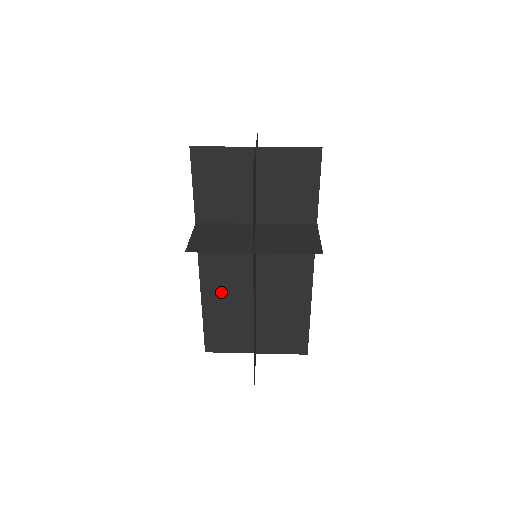
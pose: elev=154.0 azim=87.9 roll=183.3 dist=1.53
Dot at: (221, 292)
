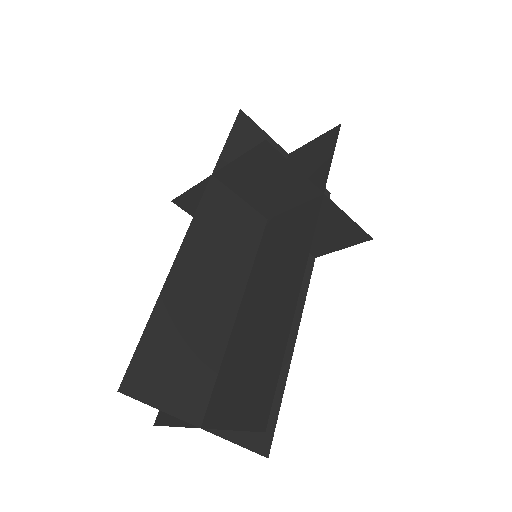
Dot at: occluded
